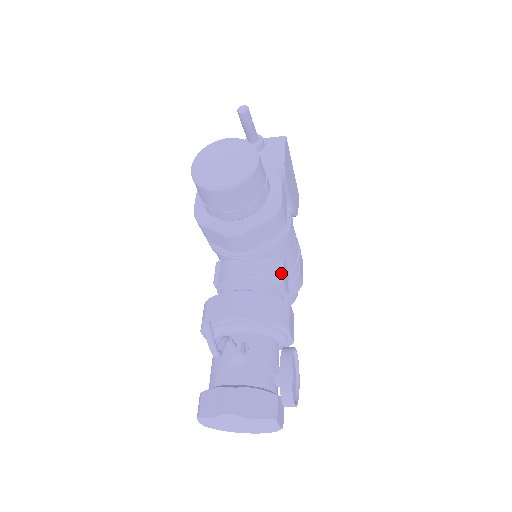
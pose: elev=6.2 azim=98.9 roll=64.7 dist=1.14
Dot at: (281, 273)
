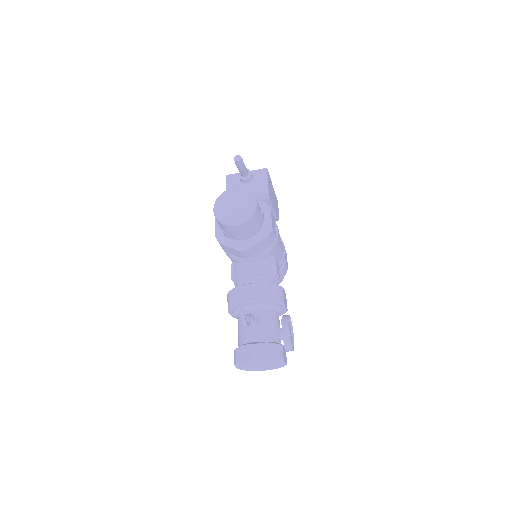
Dot at: (275, 268)
